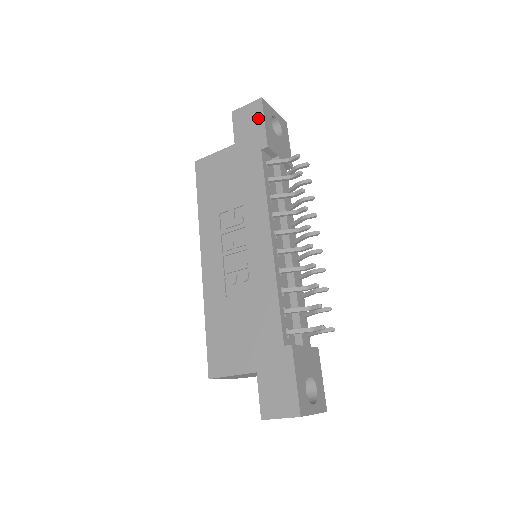
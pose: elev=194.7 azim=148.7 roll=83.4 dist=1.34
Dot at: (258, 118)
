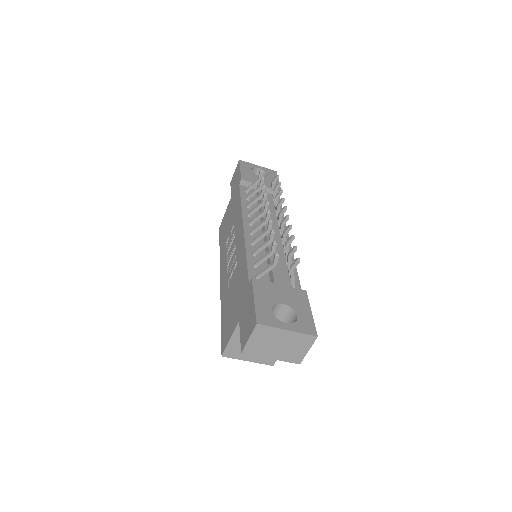
Dot at: (238, 171)
